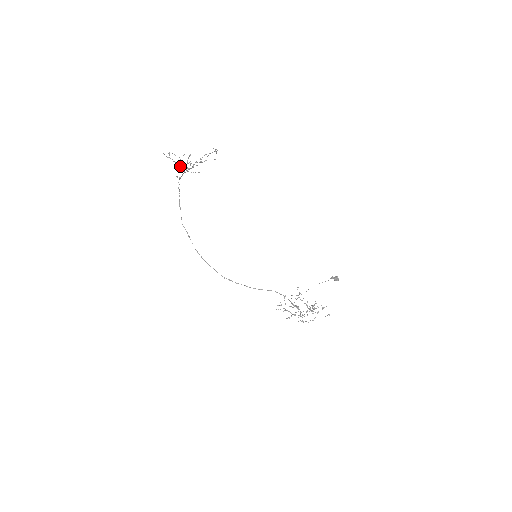
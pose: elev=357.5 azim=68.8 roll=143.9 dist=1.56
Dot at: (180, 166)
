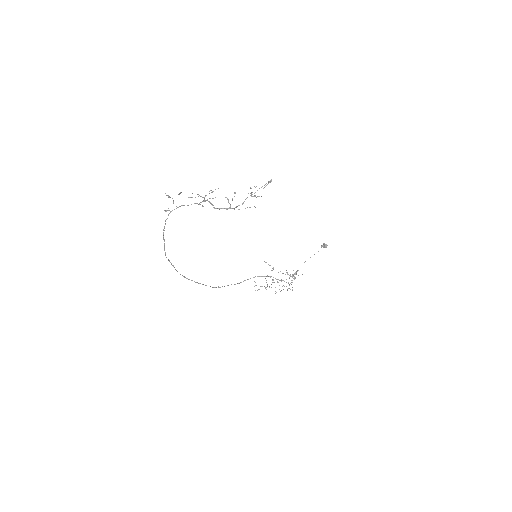
Dot at: (213, 205)
